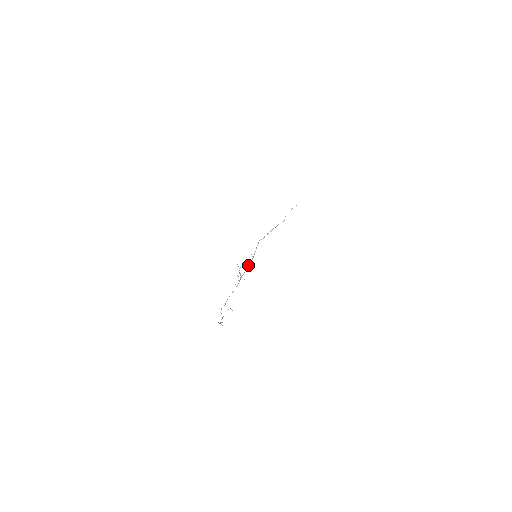
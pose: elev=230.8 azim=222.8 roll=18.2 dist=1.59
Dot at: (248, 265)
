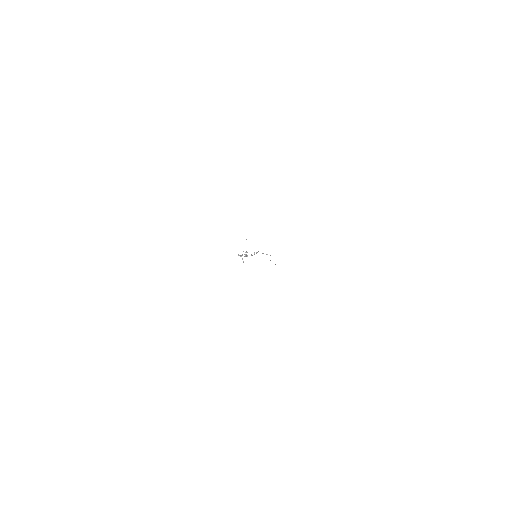
Dot at: (251, 255)
